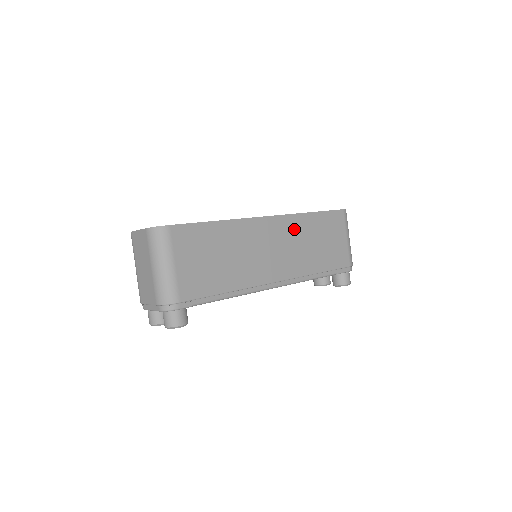
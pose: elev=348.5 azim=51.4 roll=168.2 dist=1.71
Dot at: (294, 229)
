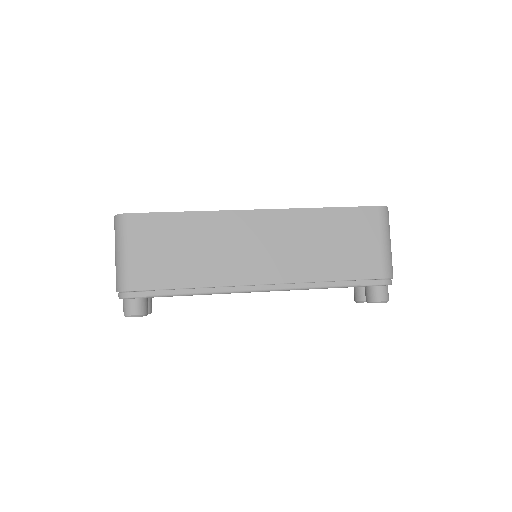
Dot at: (293, 226)
